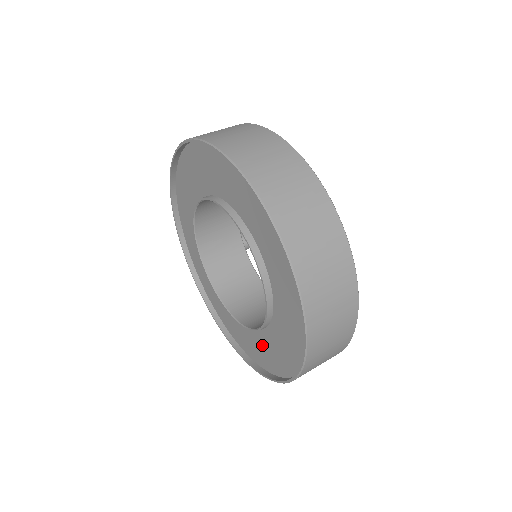
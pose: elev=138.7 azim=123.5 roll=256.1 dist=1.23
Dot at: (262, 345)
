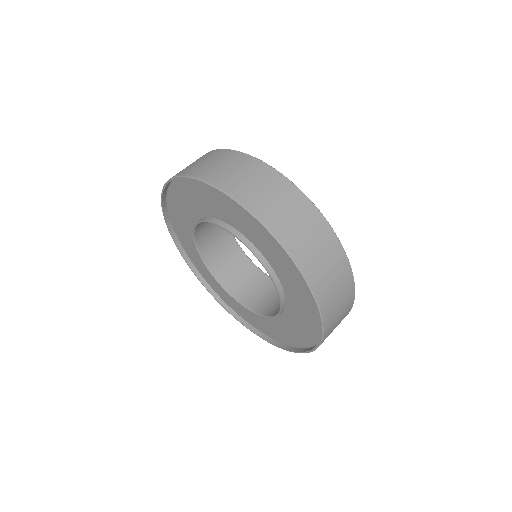
Dot at: (263, 321)
